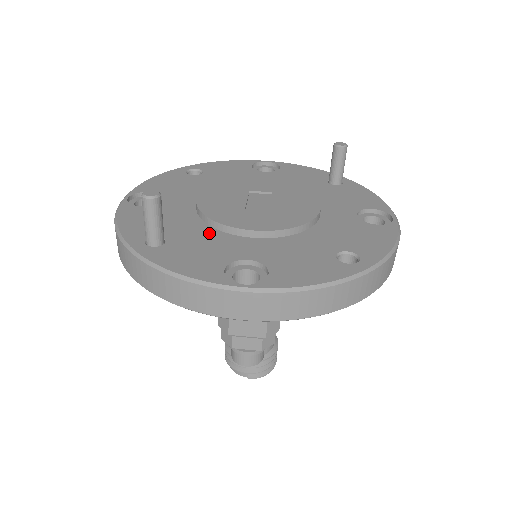
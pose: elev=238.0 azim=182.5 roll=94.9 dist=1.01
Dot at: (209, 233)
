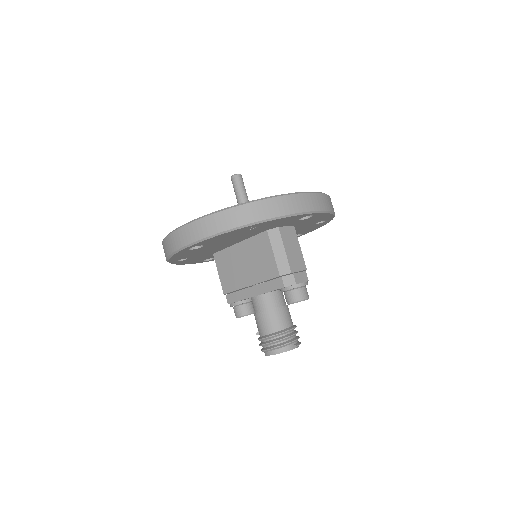
Dot at: occluded
